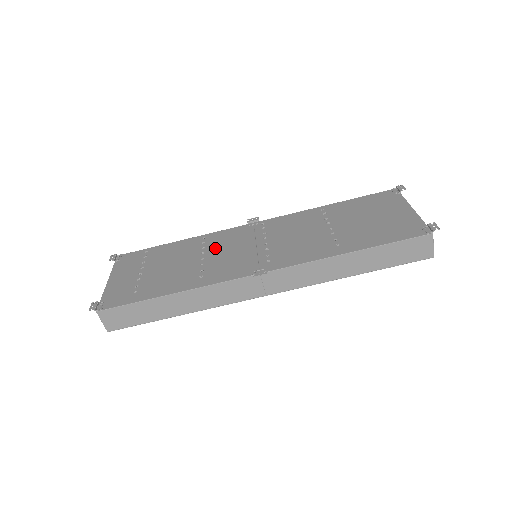
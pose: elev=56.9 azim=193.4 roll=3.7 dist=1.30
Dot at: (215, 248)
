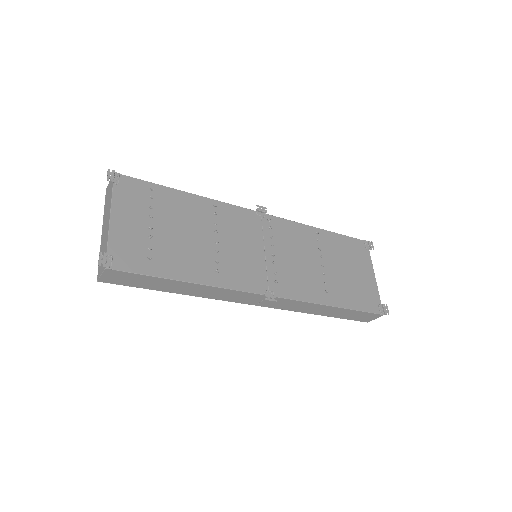
Dot at: (227, 231)
